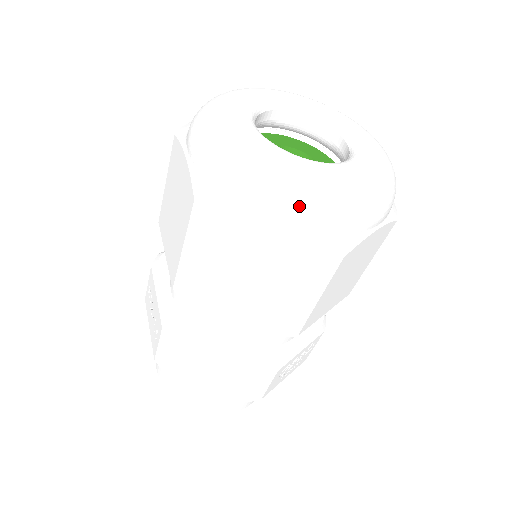
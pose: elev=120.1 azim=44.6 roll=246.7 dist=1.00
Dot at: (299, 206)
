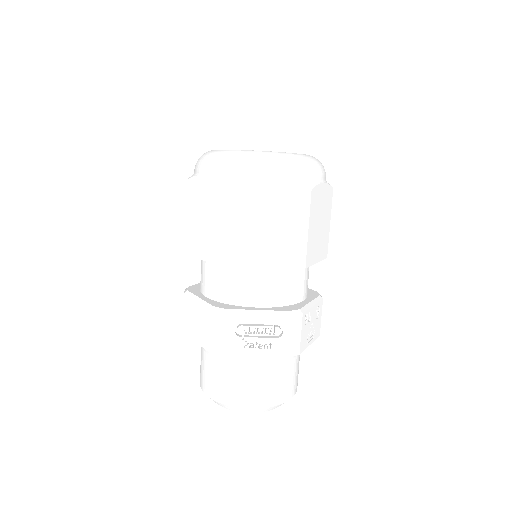
Dot at: (210, 161)
